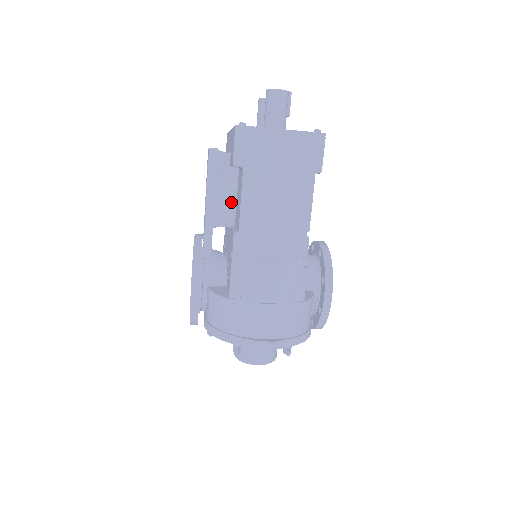
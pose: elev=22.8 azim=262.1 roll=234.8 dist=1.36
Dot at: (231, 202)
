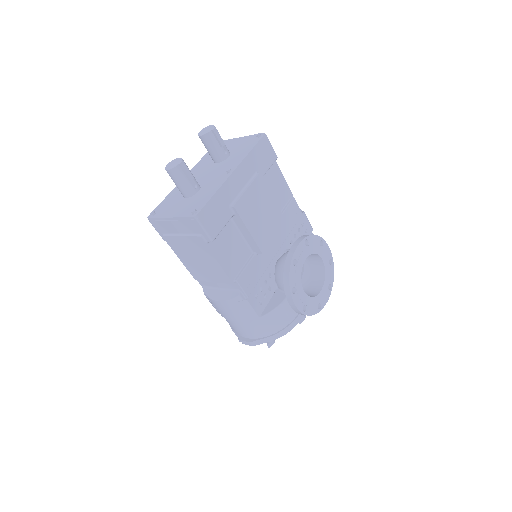
Dot at: occluded
